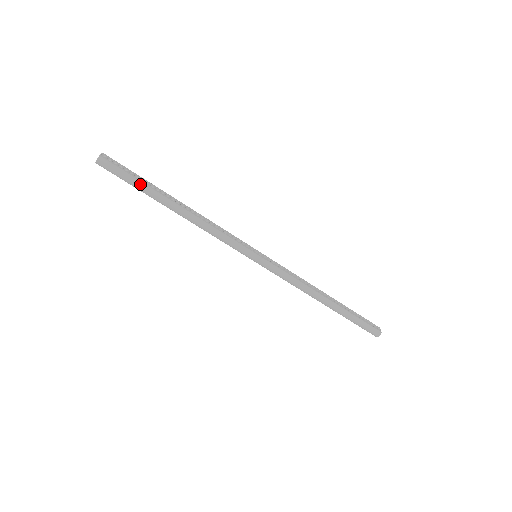
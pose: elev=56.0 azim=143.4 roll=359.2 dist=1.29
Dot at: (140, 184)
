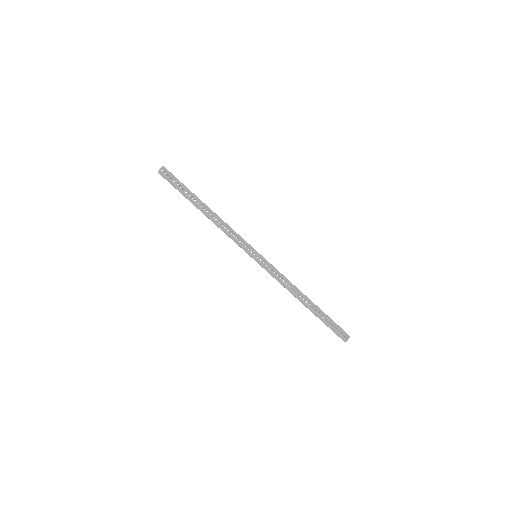
Dot at: (181, 192)
